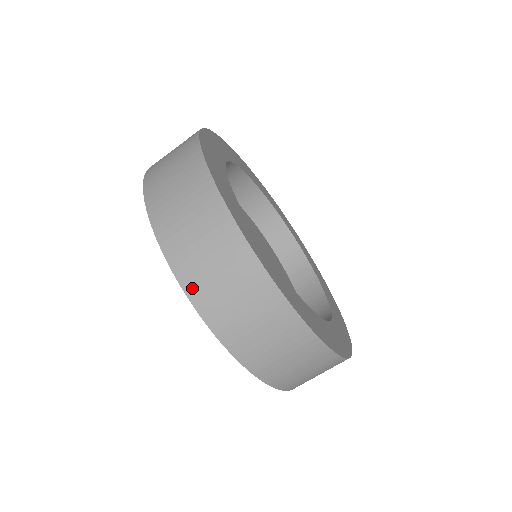
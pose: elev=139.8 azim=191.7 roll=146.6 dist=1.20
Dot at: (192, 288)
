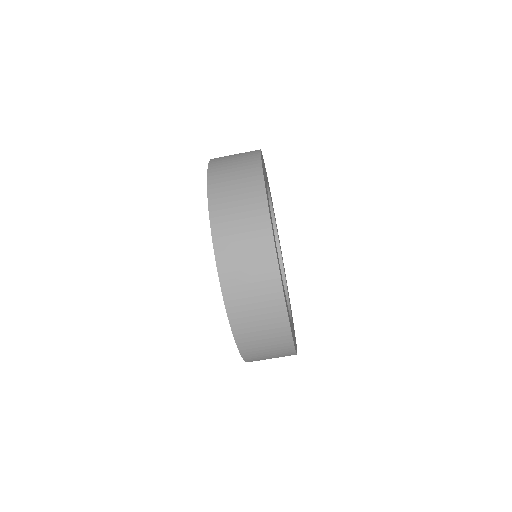
Dot at: (247, 355)
